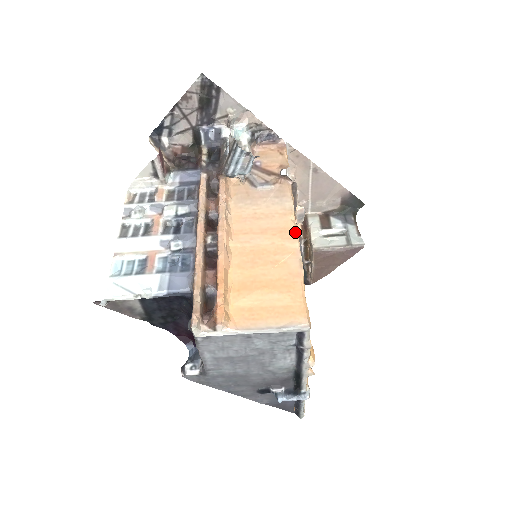
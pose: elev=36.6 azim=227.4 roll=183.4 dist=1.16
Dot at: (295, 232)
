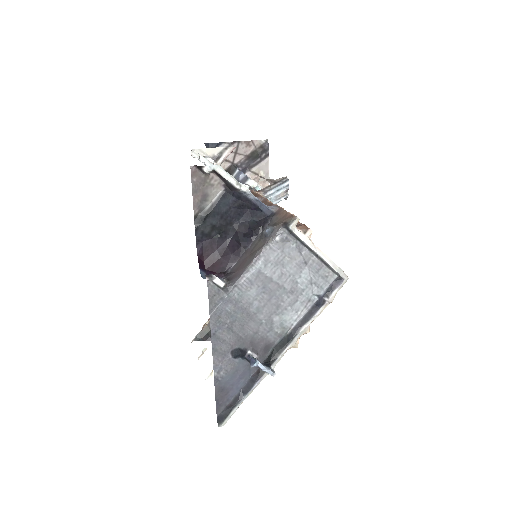
Dot at: occluded
